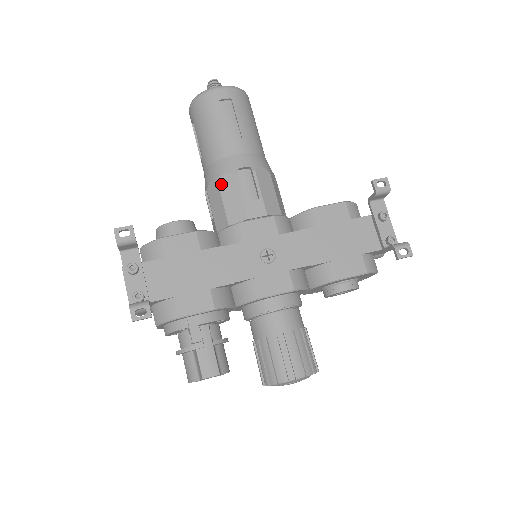
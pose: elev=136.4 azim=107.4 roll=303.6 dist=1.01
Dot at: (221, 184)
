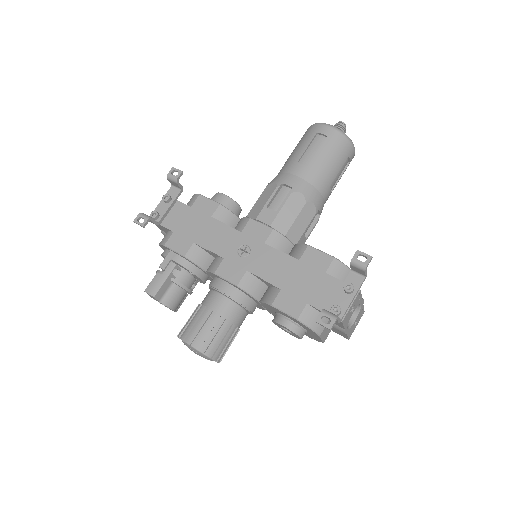
Dot at: (267, 188)
